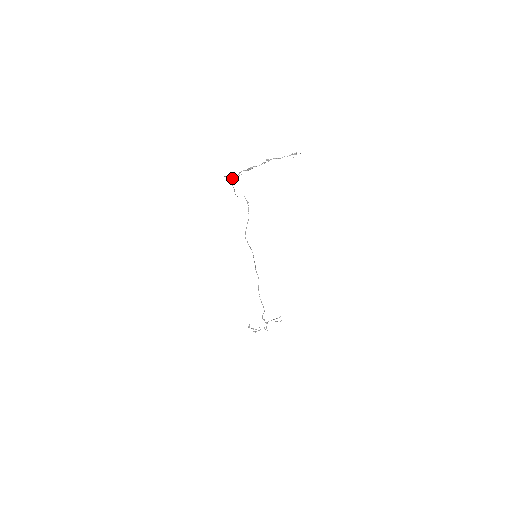
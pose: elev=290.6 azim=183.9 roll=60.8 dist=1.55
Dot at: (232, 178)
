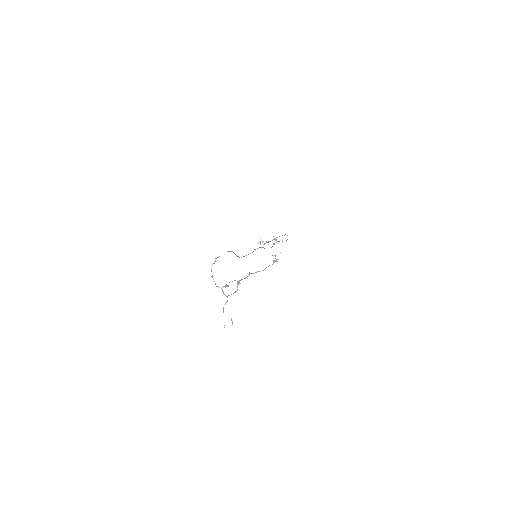
Dot at: (226, 296)
